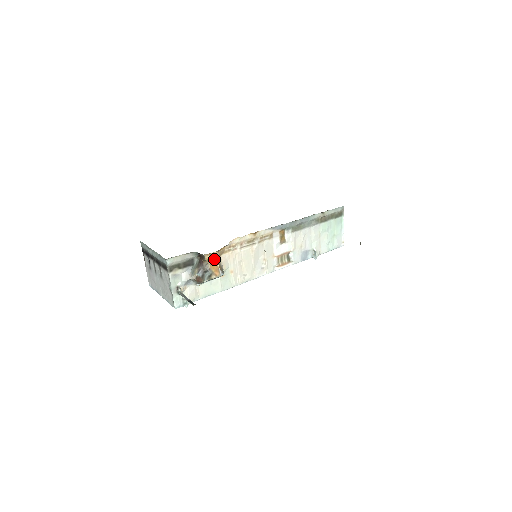
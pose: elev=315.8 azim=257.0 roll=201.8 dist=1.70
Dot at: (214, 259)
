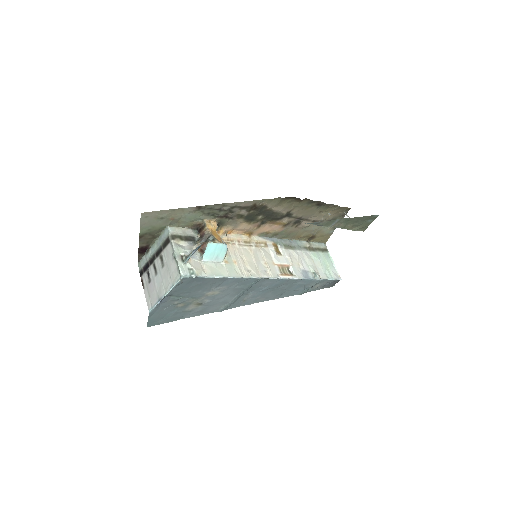
Dot at: (214, 231)
